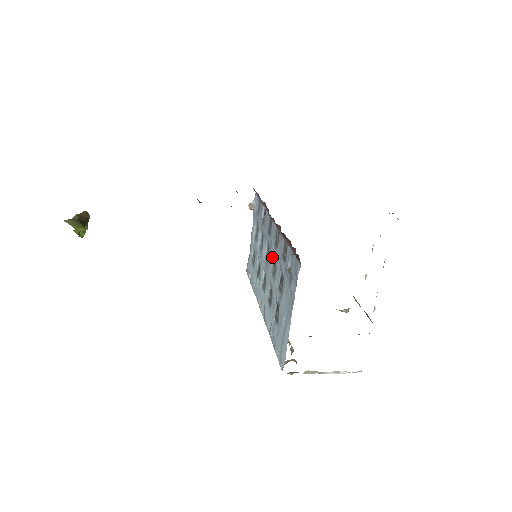
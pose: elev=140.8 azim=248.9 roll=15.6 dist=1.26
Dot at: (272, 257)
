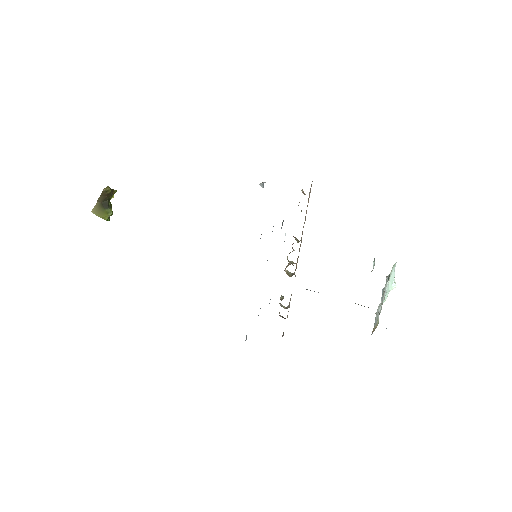
Dot at: occluded
